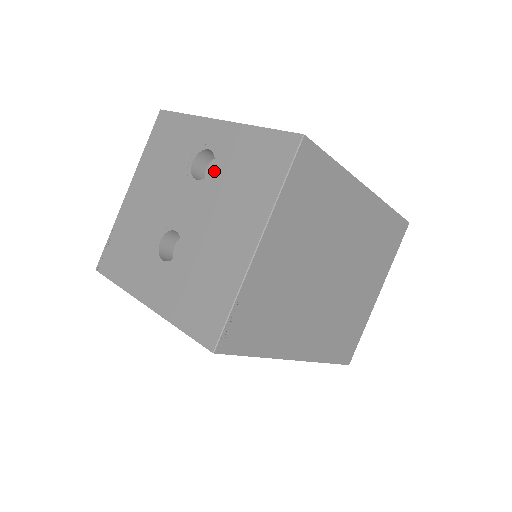
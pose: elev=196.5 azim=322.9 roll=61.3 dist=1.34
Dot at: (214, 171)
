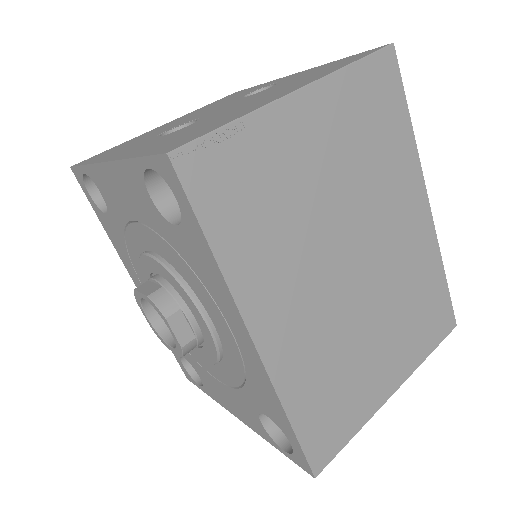
Dot at: (271, 87)
